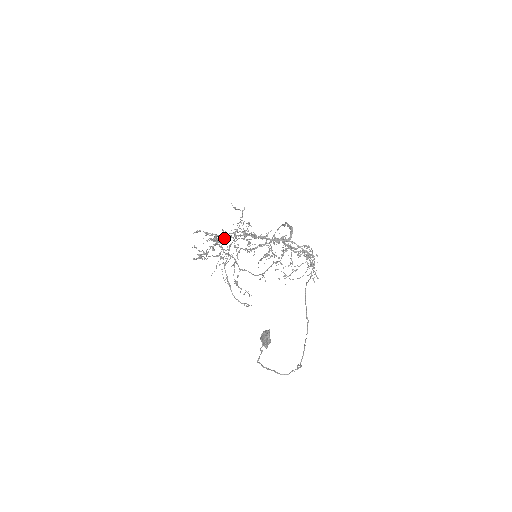
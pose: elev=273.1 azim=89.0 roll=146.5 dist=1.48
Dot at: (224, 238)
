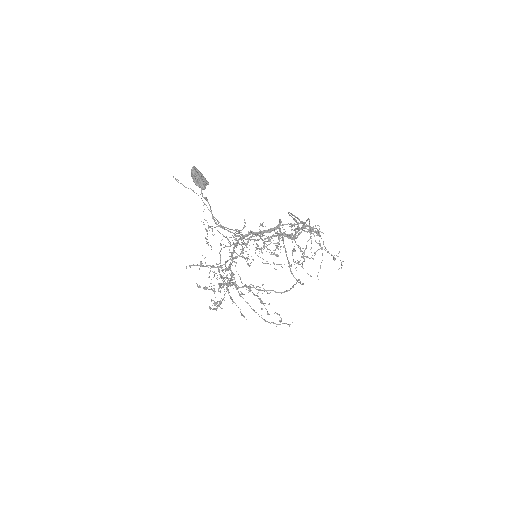
Dot at: (227, 270)
